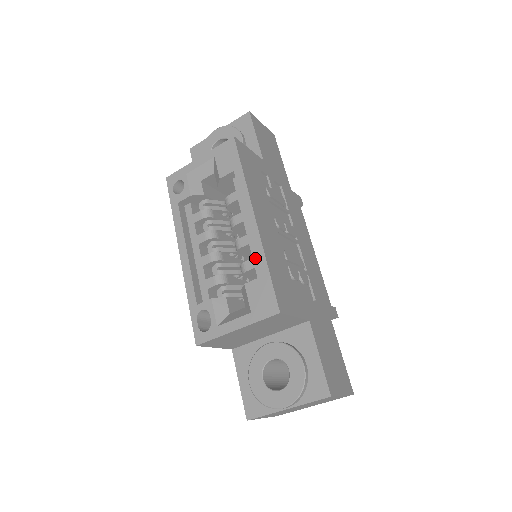
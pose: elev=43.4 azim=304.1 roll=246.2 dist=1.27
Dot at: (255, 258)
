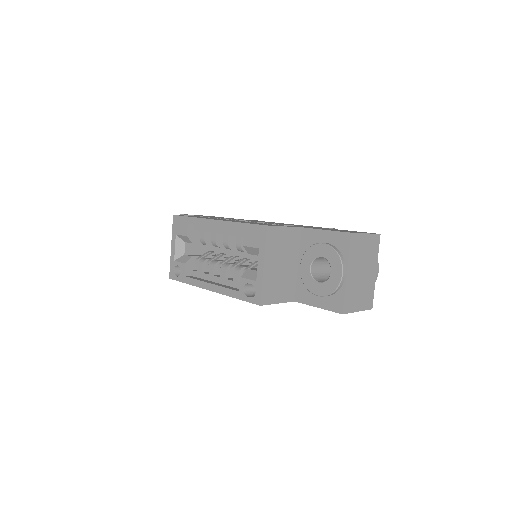
Dot at: (237, 234)
